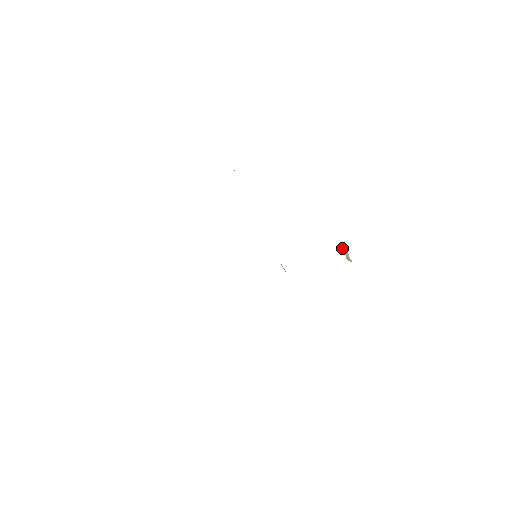
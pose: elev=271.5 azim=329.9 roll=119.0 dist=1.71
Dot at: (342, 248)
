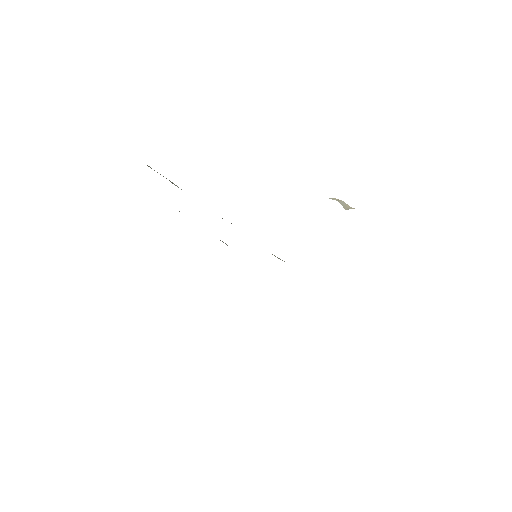
Dot at: occluded
